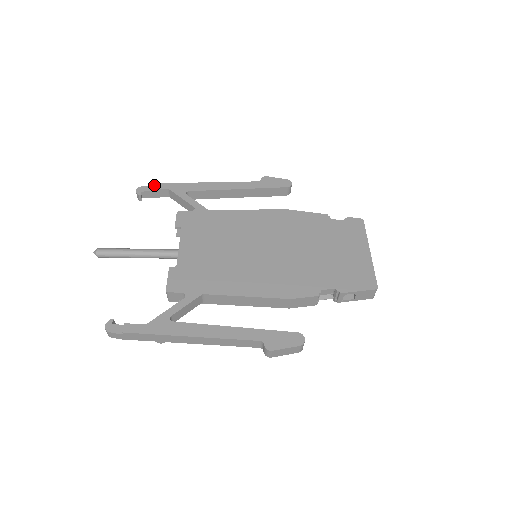
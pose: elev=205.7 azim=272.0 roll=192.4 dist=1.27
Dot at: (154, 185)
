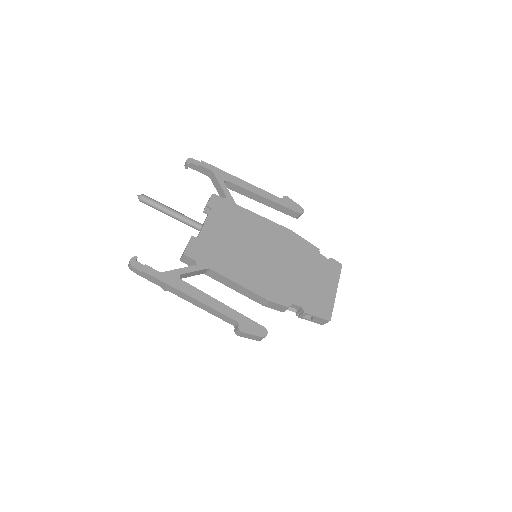
Dot at: (202, 162)
